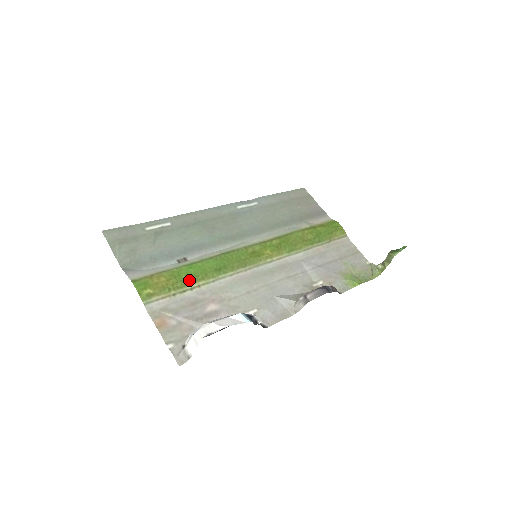
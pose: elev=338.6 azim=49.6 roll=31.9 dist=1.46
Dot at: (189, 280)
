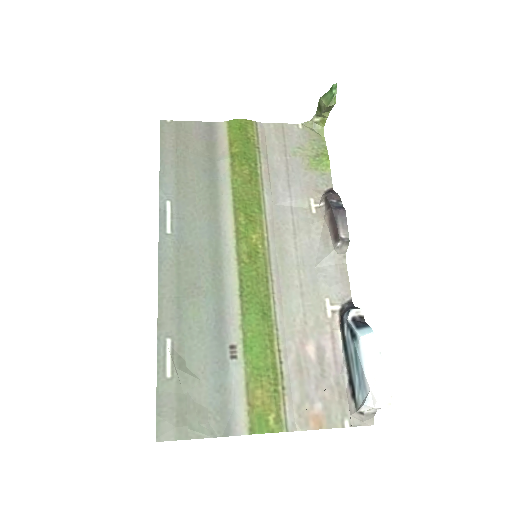
Dot at: (269, 360)
